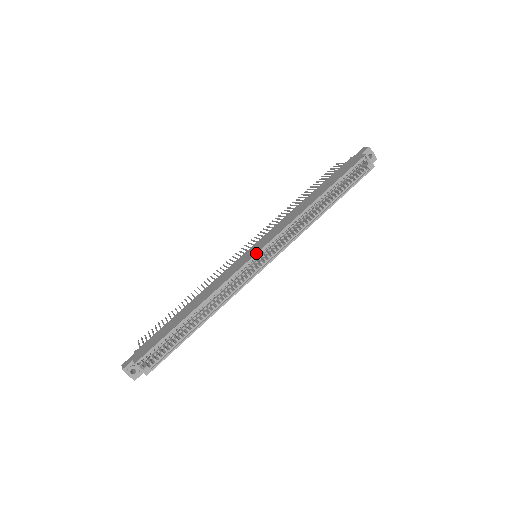
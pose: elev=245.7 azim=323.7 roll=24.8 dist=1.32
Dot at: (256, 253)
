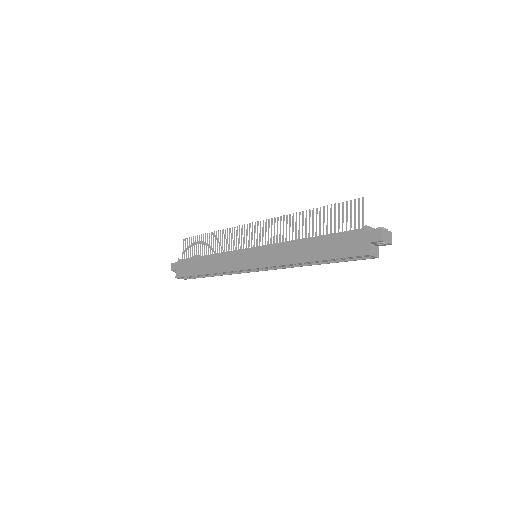
Dot at: (250, 269)
